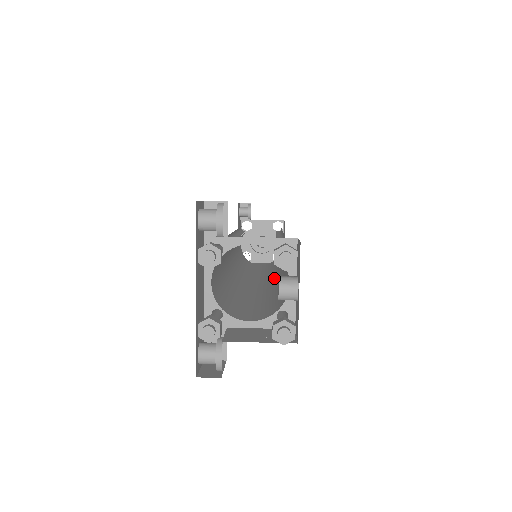
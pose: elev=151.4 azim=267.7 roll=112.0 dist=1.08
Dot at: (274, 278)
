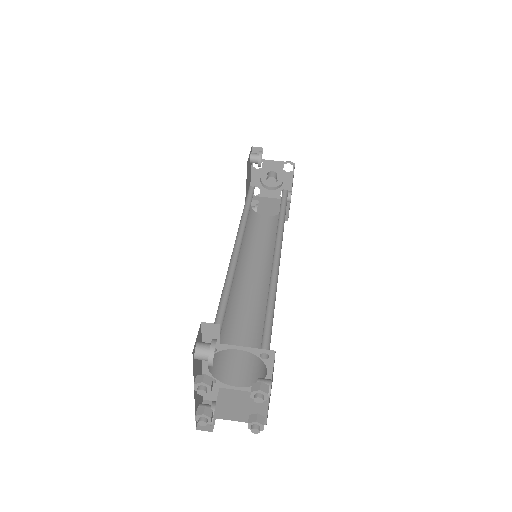
Dot at: (269, 282)
